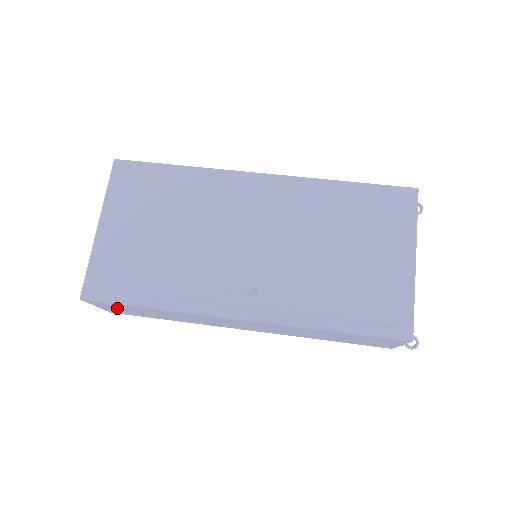
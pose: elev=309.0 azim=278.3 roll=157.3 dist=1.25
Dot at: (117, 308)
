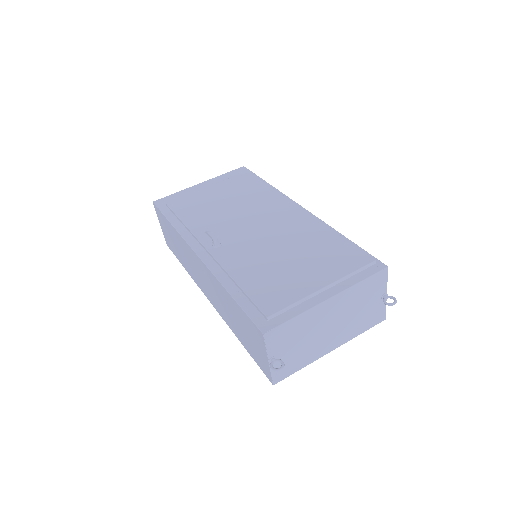
Dot at: (165, 228)
